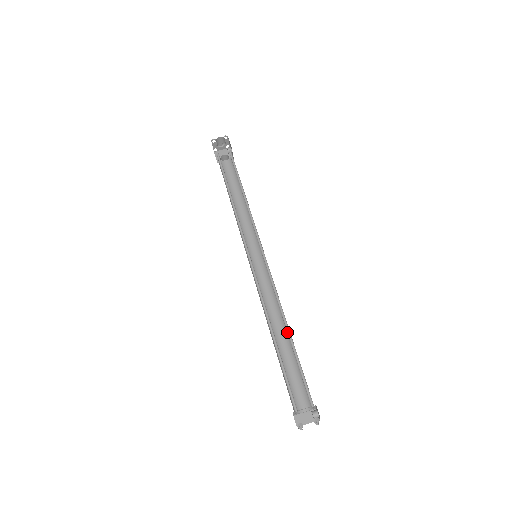
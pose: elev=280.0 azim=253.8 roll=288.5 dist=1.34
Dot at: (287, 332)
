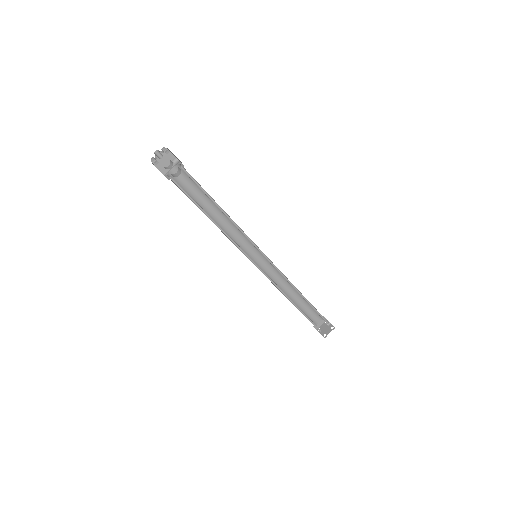
Dot at: occluded
